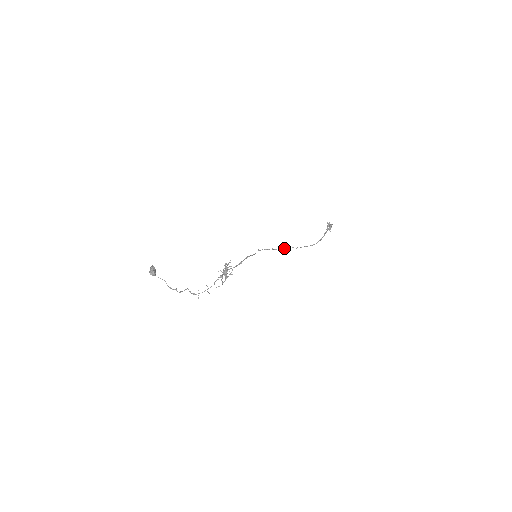
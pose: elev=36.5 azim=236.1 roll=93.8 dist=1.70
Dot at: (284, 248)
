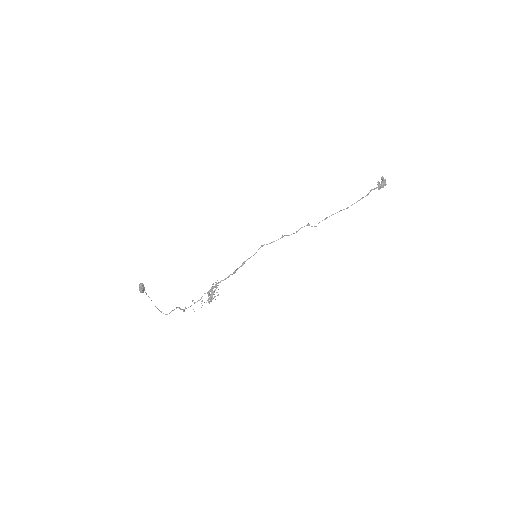
Dot at: (299, 229)
